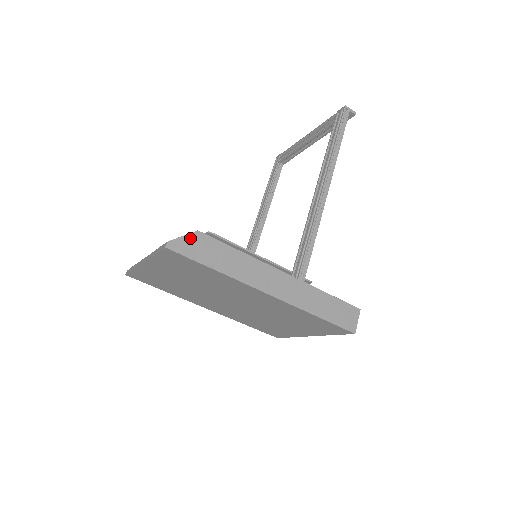
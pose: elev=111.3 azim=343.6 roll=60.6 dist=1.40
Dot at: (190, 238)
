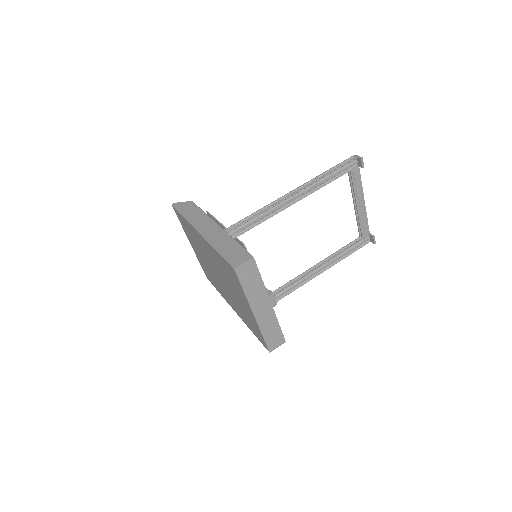
Dot at: (186, 203)
